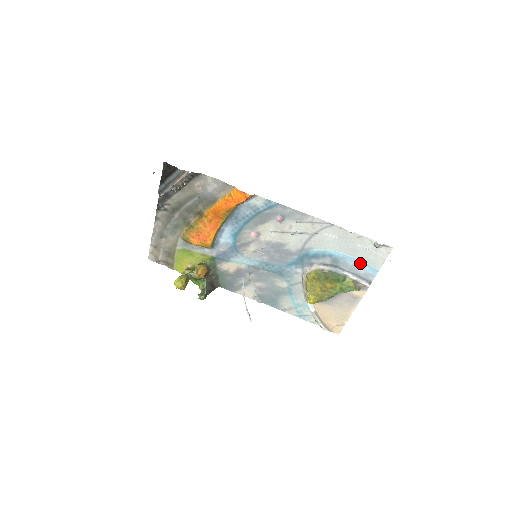
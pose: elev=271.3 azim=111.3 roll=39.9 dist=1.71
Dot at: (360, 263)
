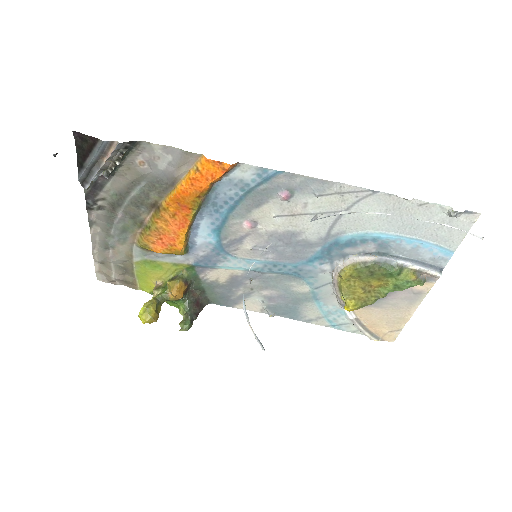
Dot at: (424, 244)
